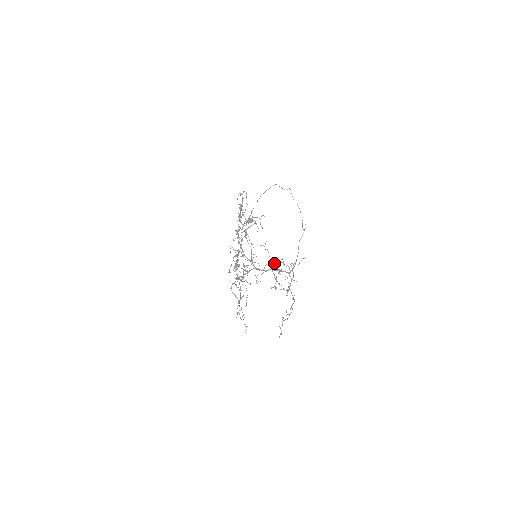
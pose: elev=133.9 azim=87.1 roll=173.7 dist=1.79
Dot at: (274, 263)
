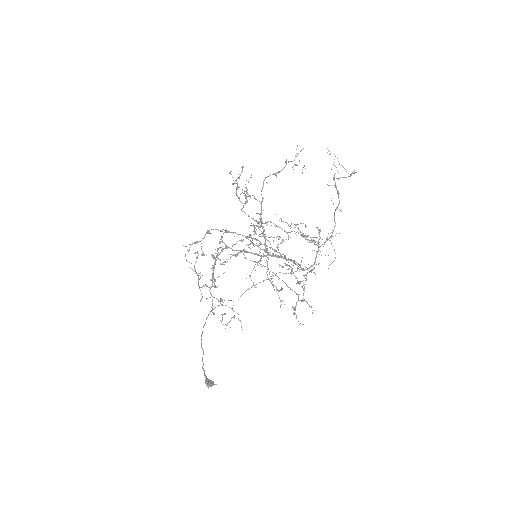
Dot at: occluded
